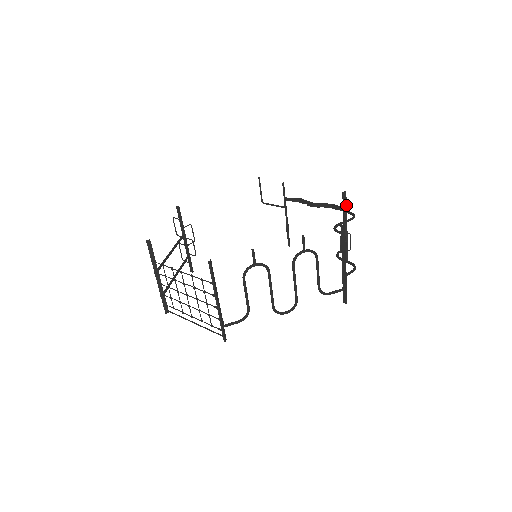
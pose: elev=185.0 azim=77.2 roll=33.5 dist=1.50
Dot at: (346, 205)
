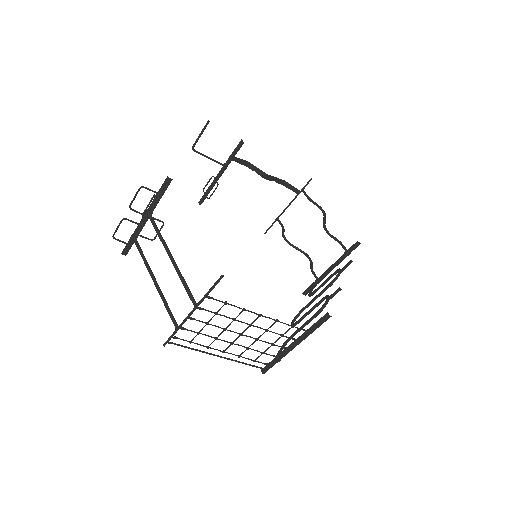
Dot at: occluded
